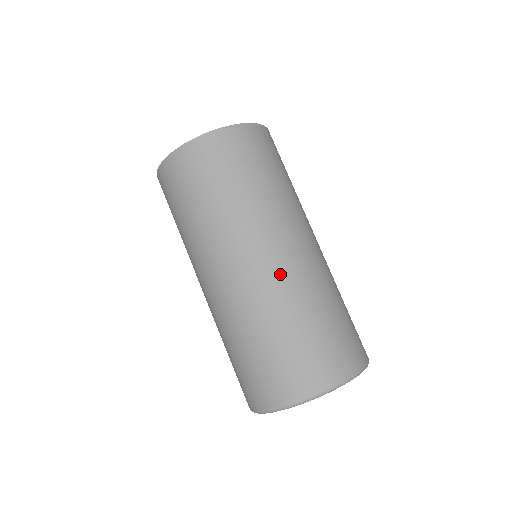
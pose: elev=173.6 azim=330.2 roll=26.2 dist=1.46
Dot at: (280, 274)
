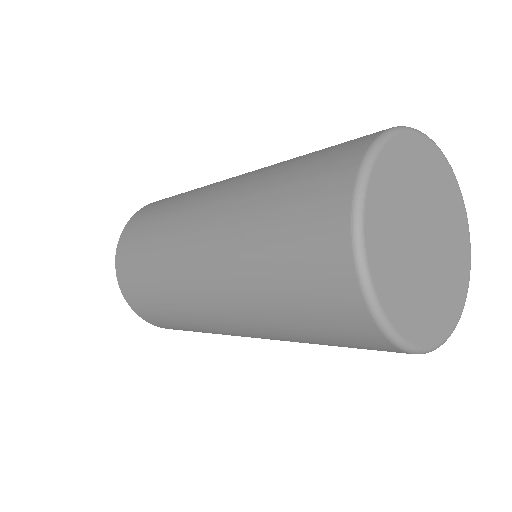
Dot at: (249, 174)
